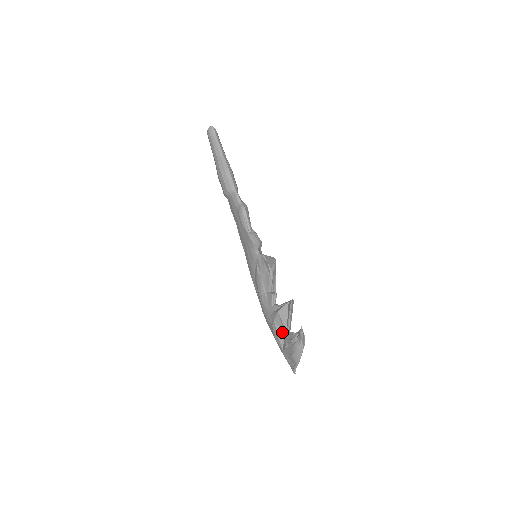
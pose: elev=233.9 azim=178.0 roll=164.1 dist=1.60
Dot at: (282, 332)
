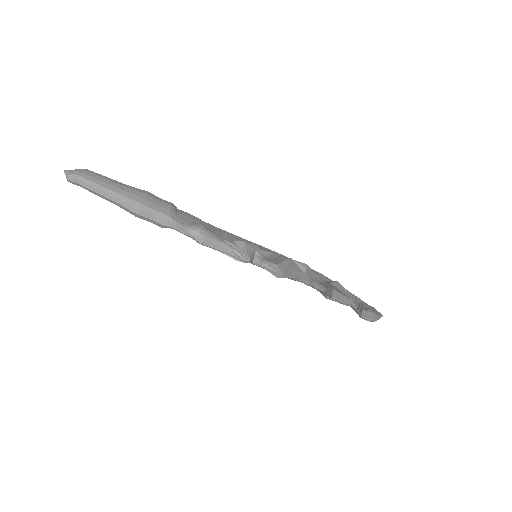
Dot at: occluded
